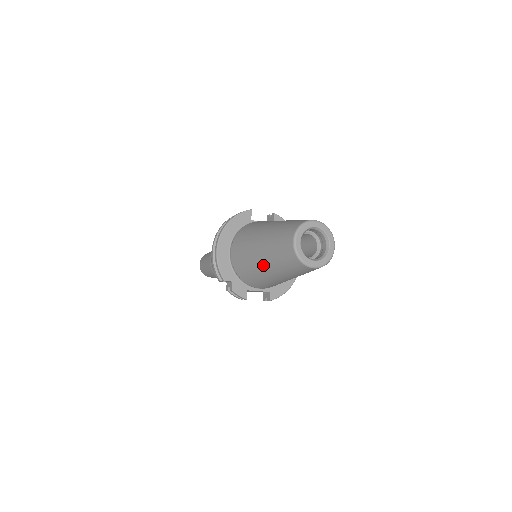
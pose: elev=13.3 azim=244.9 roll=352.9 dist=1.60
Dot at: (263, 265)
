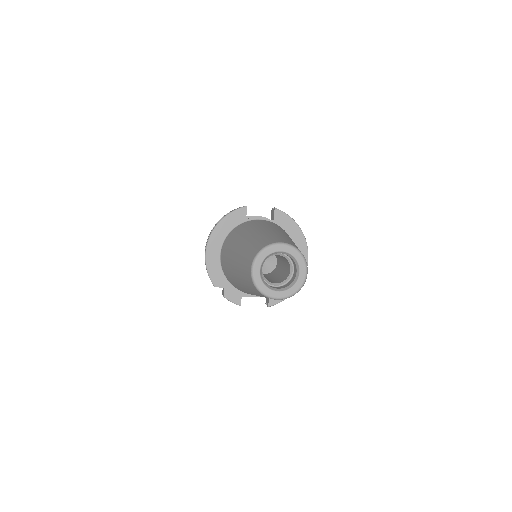
Dot at: (239, 282)
